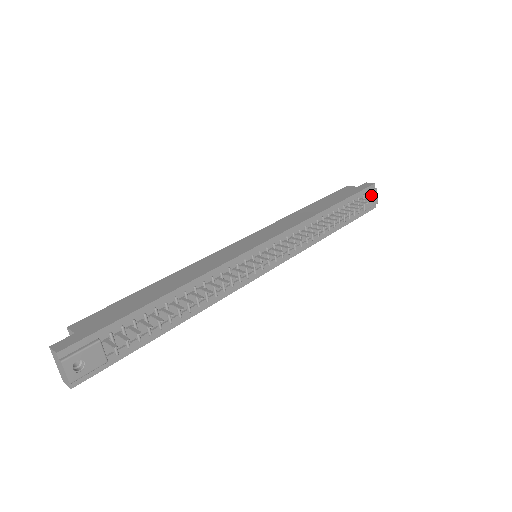
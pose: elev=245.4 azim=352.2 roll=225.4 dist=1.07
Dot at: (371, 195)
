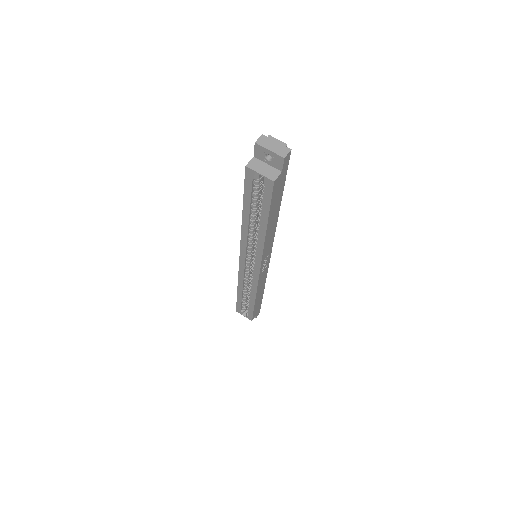
Dot at: occluded
